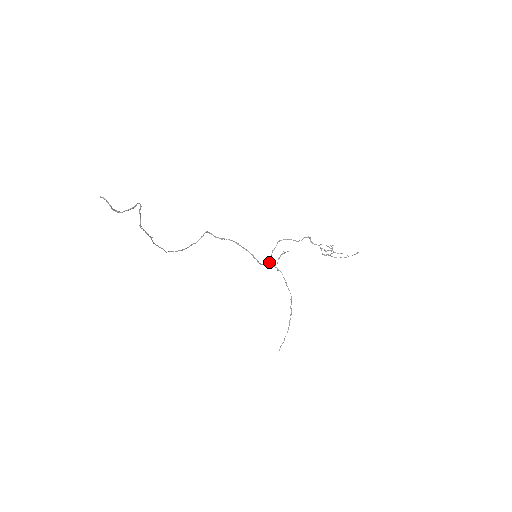
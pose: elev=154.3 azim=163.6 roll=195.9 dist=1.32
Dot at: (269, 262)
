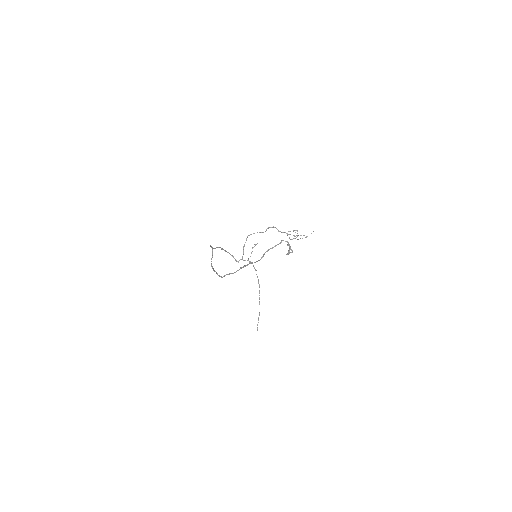
Dot at: (242, 257)
